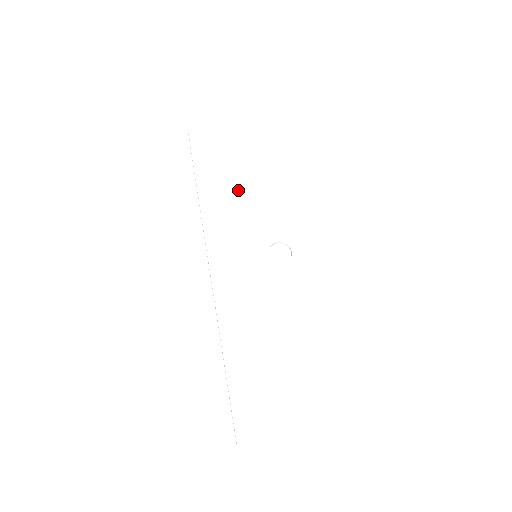
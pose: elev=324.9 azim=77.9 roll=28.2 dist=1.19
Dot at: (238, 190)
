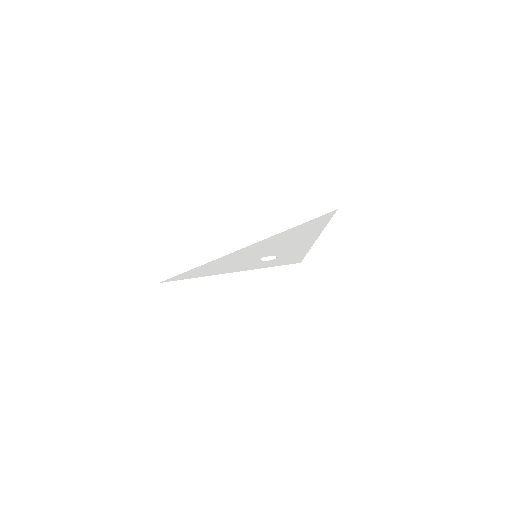
Dot at: occluded
